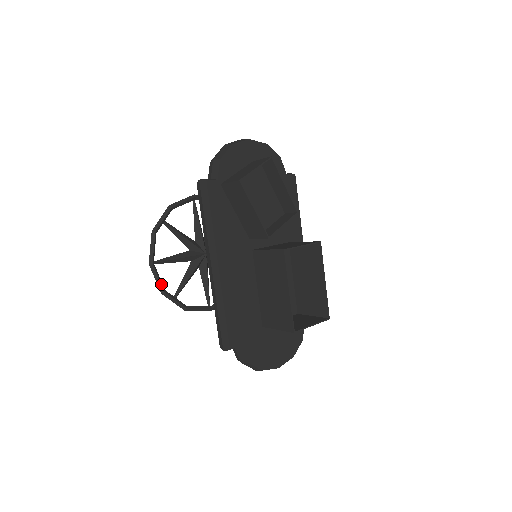
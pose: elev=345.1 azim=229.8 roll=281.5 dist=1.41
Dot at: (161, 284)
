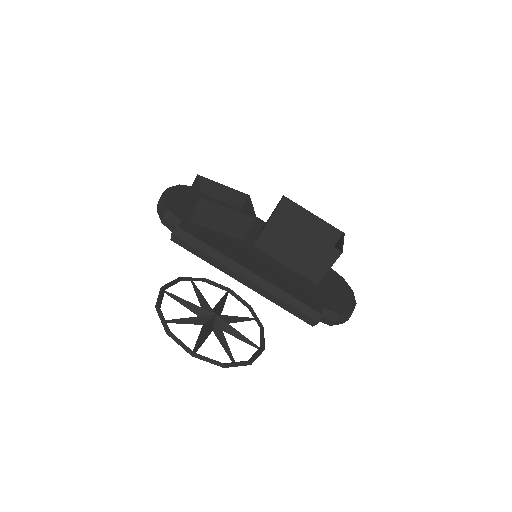
Dot at: (216, 361)
